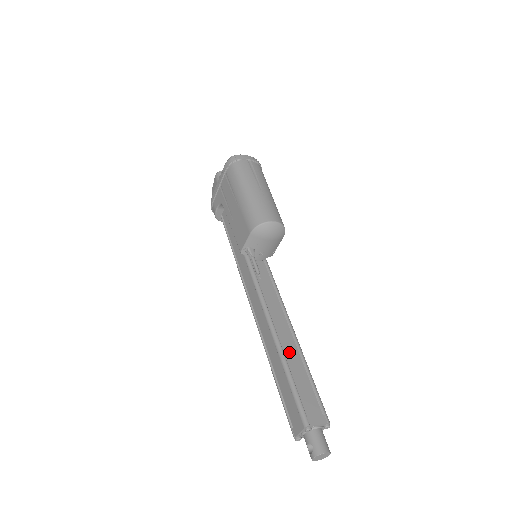
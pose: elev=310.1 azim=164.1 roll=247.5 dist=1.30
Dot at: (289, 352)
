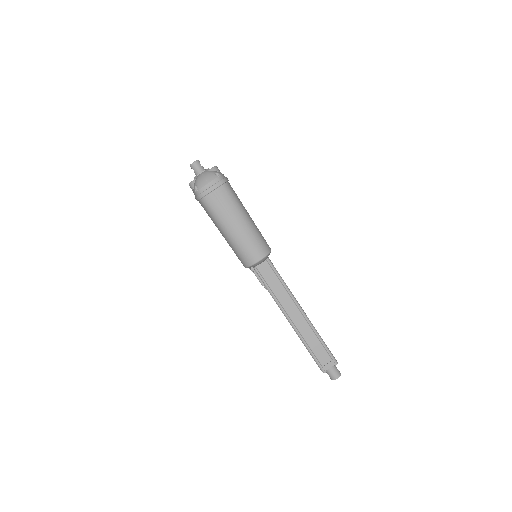
Dot at: (302, 329)
